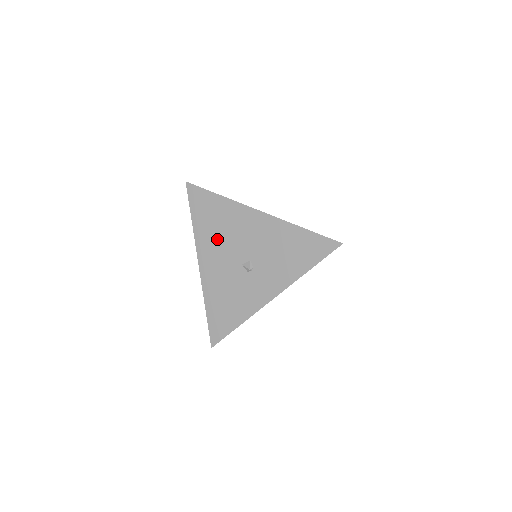
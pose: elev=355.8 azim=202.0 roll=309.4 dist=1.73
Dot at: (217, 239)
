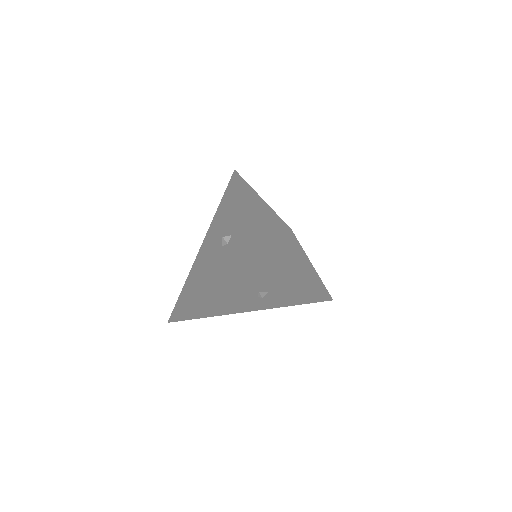
Dot at: (261, 275)
